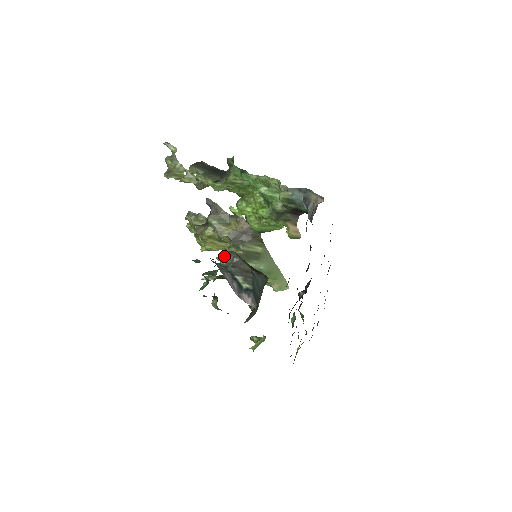
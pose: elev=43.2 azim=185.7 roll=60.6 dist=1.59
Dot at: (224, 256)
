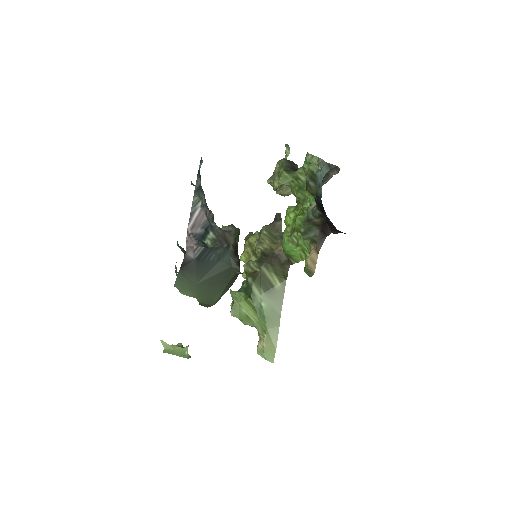
Dot at: (228, 225)
